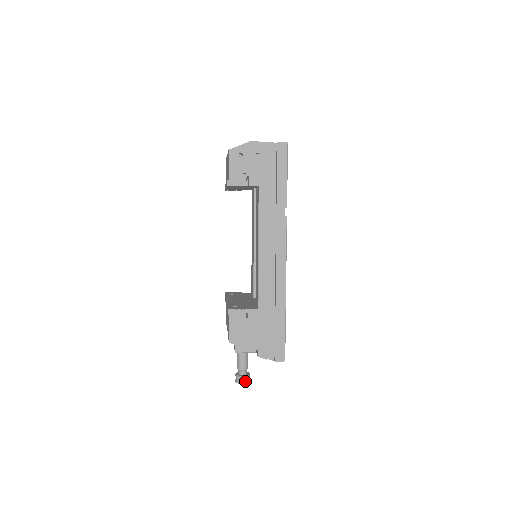
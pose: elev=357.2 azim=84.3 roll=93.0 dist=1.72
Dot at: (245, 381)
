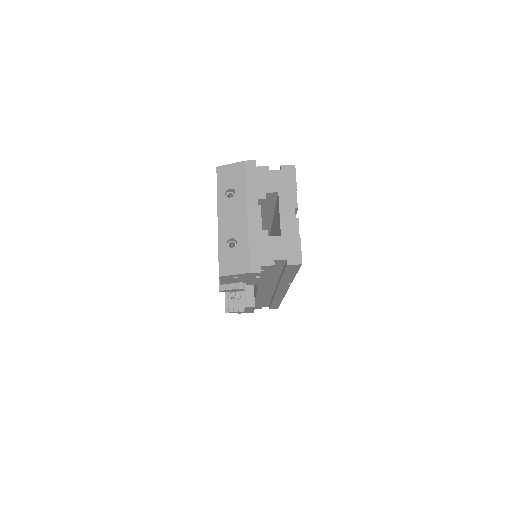
Dot at: occluded
